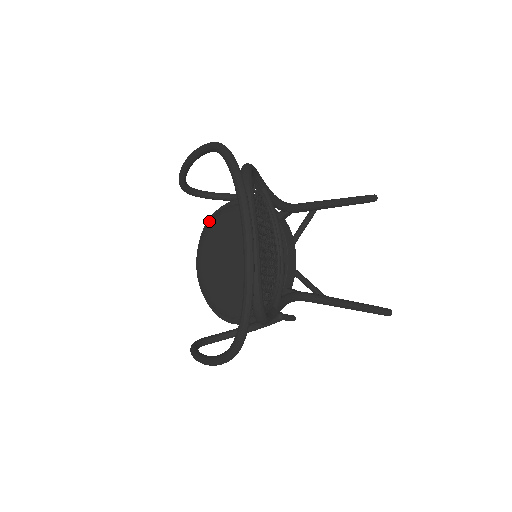
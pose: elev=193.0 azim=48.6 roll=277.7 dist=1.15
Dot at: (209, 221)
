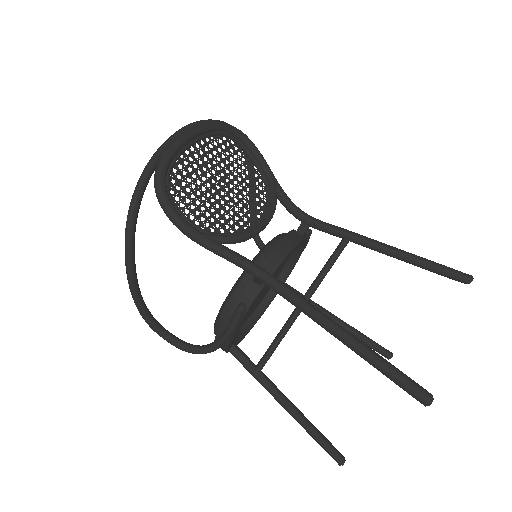
Dot at: occluded
